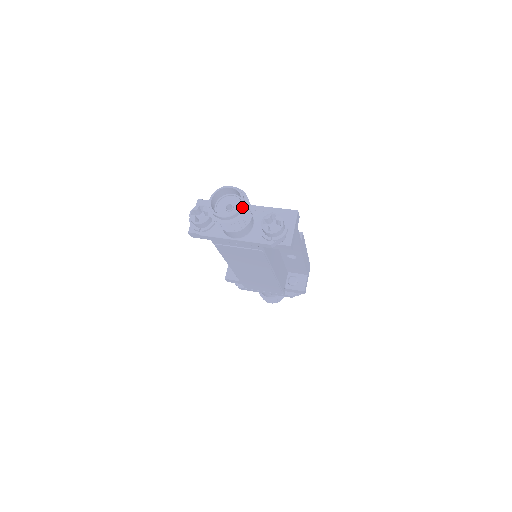
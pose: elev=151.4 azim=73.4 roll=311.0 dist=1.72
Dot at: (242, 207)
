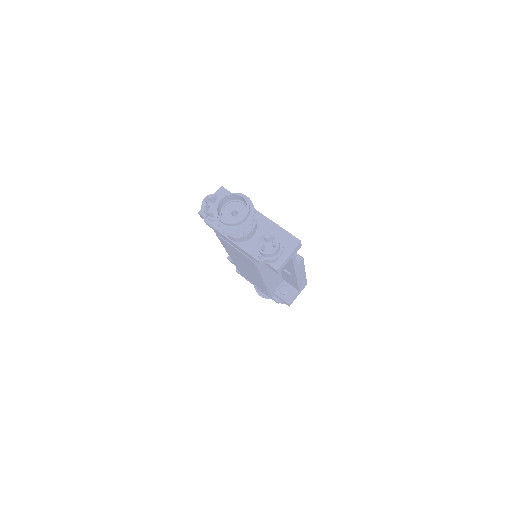
Dot at: (243, 220)
